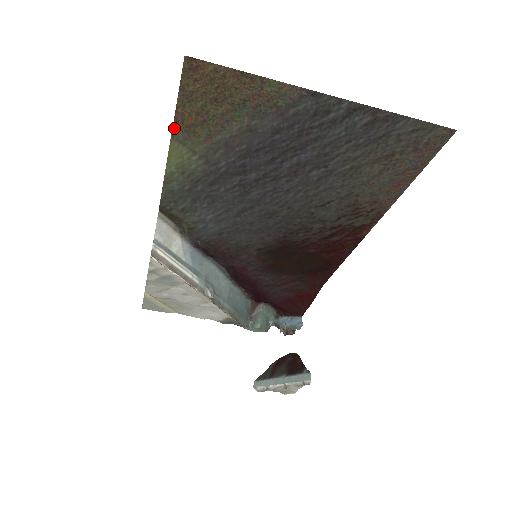
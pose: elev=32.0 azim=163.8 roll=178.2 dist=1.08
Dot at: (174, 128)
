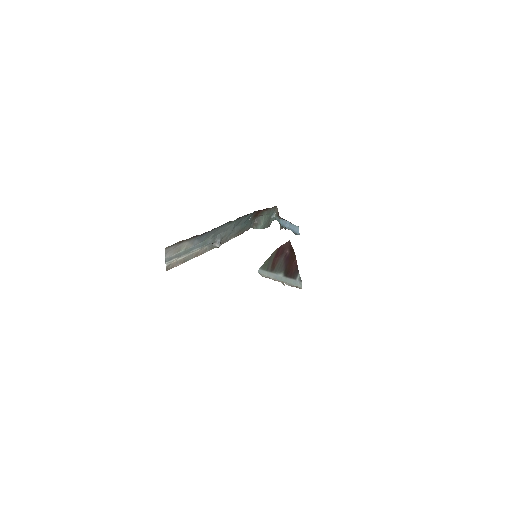
Dot at: occluded
